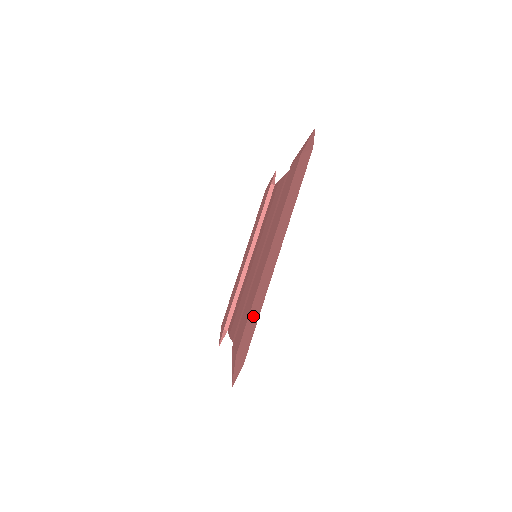
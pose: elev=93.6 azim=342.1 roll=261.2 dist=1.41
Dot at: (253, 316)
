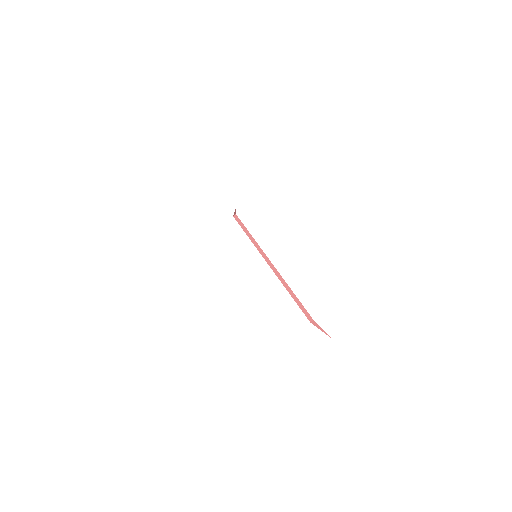
Dot at: occluded
